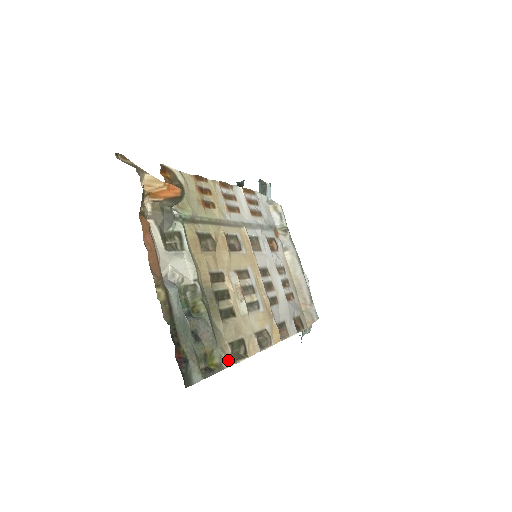
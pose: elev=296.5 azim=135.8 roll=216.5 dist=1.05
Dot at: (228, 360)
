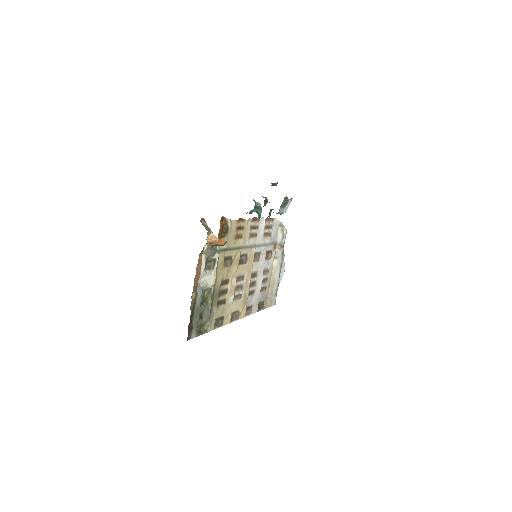
Dot at: (211, 328)
